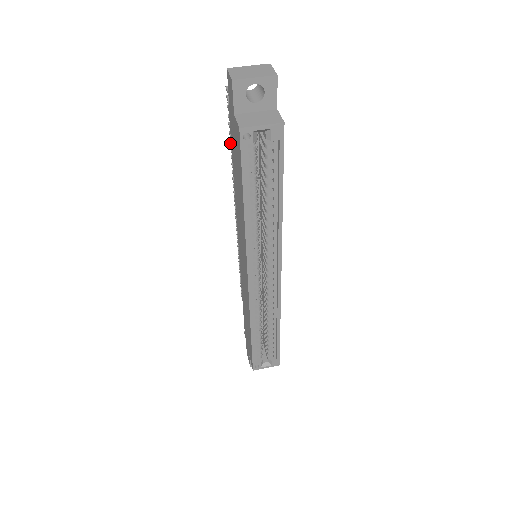
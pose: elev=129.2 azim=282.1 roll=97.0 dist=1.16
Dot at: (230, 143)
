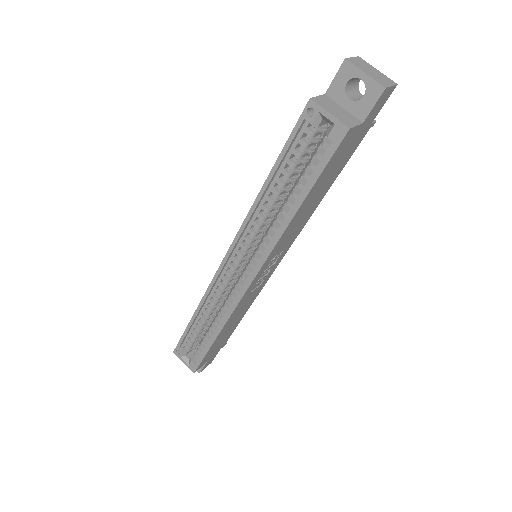
Dot at: occluded
